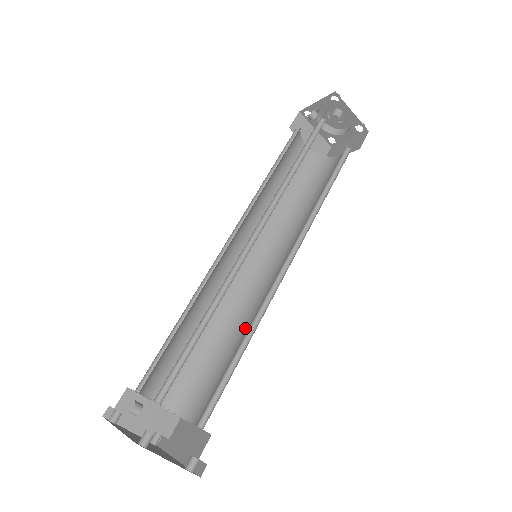
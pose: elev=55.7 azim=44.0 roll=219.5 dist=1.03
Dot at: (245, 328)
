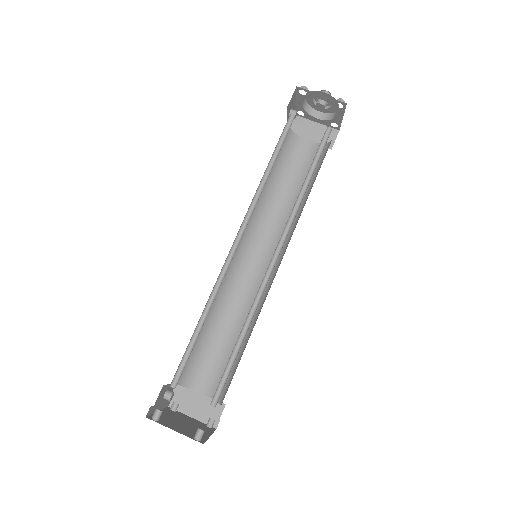
Dot at: (256, 320)
